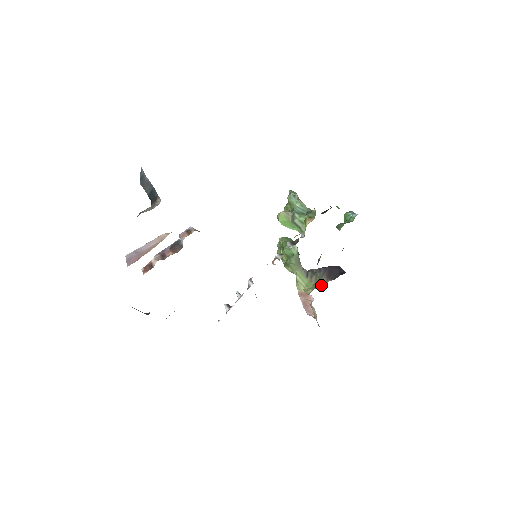
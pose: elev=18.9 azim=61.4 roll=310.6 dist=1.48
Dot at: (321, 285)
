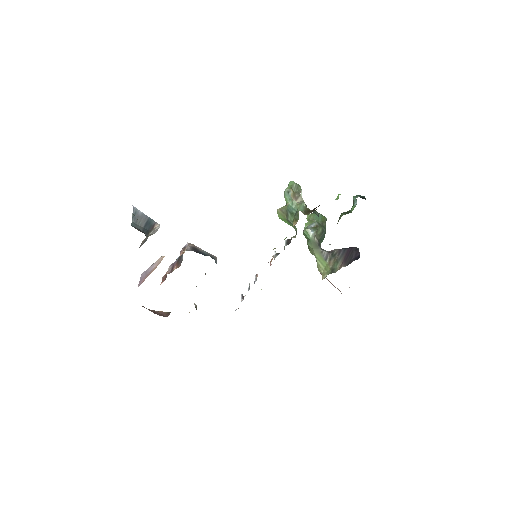
Dot at: (335, 271)
